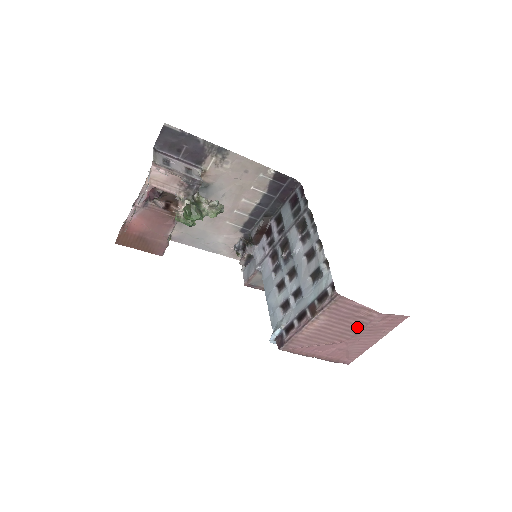
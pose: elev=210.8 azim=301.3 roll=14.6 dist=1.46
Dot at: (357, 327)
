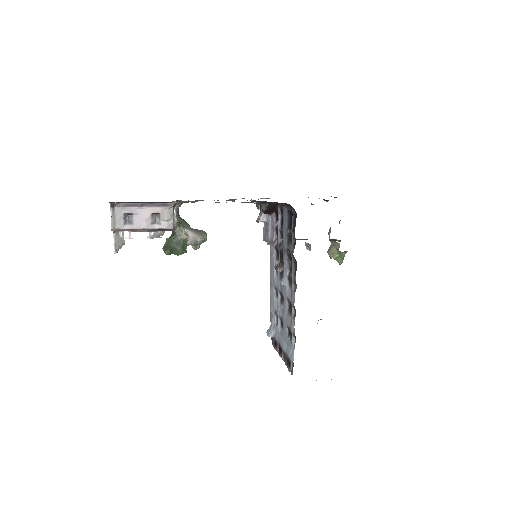
Dot at: occluded
